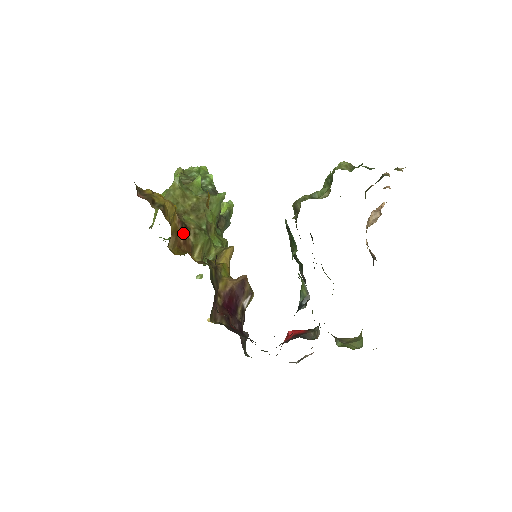
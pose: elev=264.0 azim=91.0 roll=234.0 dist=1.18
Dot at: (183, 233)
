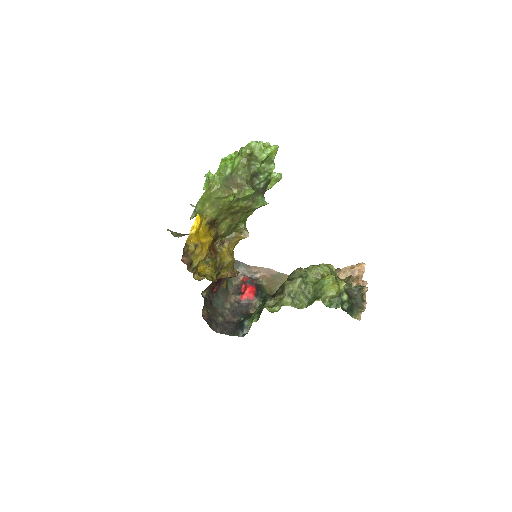
Dot at: (211, 245)
